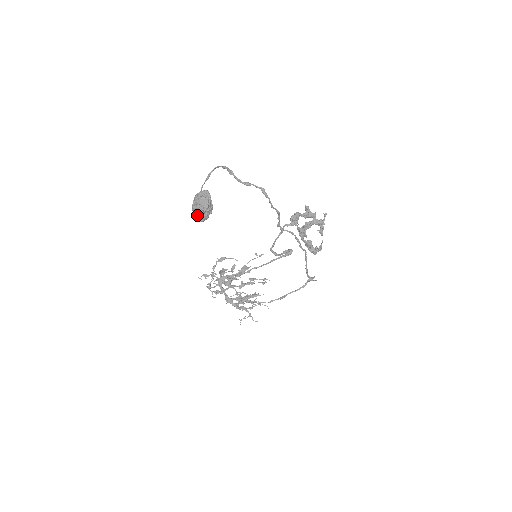
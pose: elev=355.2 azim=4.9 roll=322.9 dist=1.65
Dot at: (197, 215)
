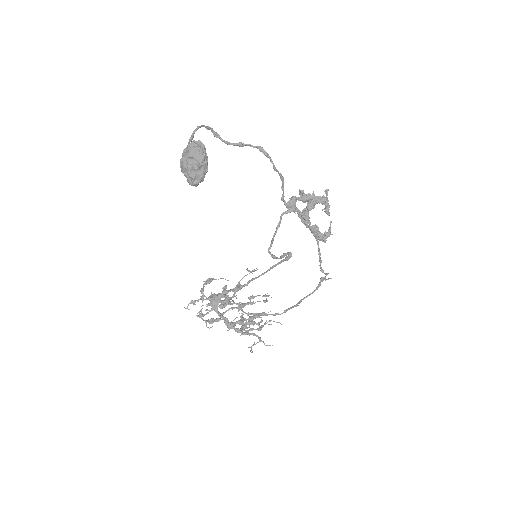
Dot at: (189, 175)
